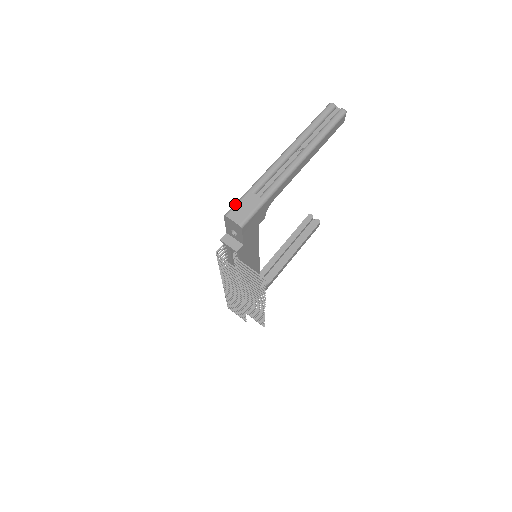
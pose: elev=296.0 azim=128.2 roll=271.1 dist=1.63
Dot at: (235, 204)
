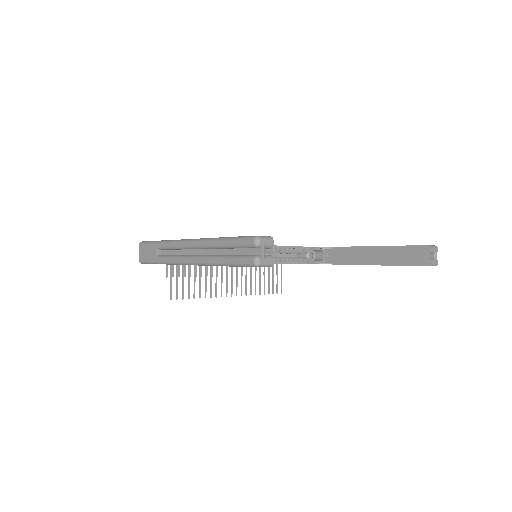
Dot at: (147, 242)
